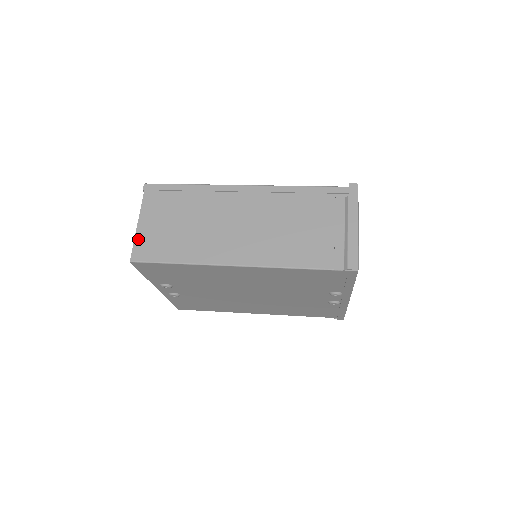
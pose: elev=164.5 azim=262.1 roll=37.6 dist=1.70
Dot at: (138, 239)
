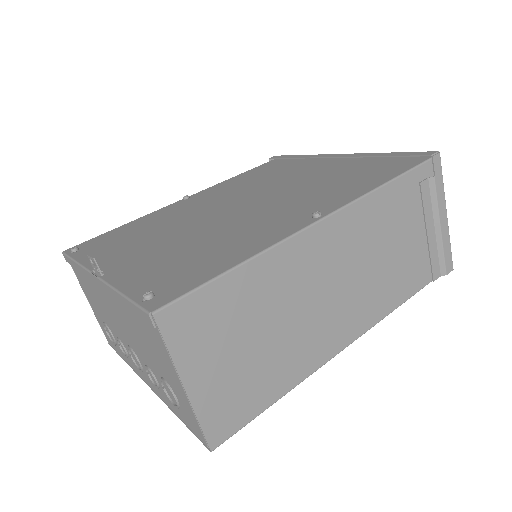
Dot at: (203, 414)
